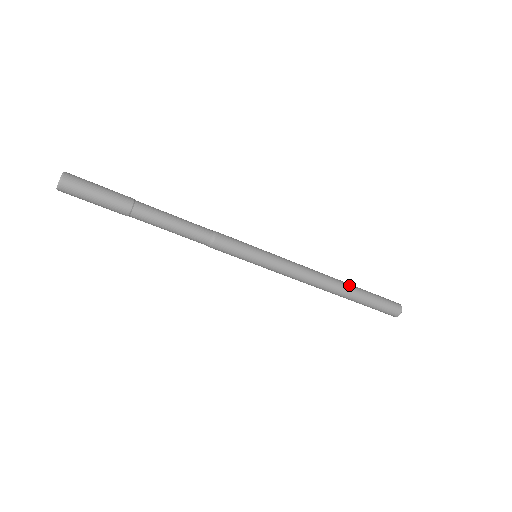
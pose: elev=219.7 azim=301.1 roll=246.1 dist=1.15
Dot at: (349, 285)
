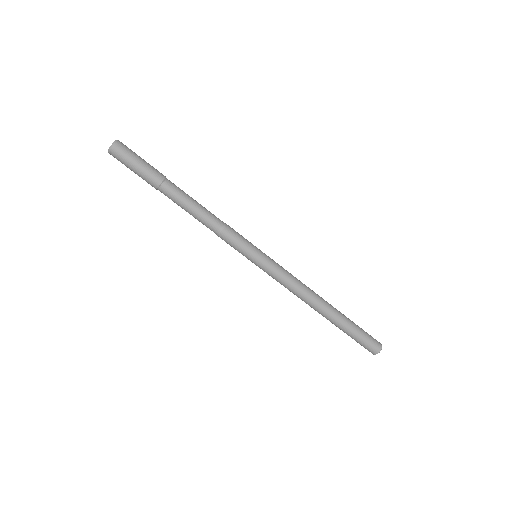
Dot at: (335, 308)
